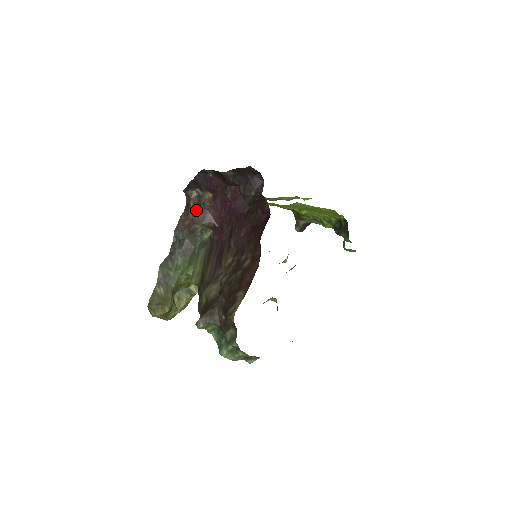
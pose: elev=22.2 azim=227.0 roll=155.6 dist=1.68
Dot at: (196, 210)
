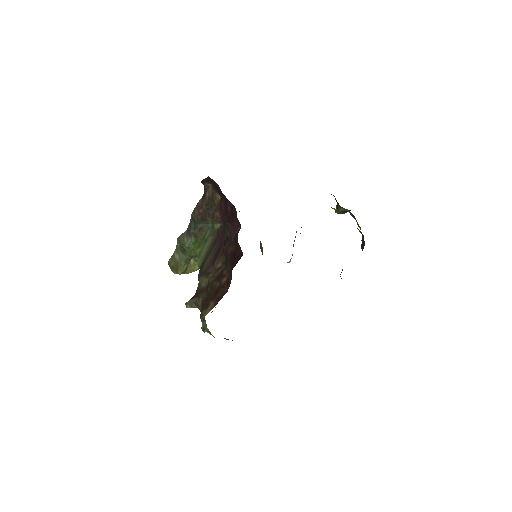
Dot at: (208, 204)
